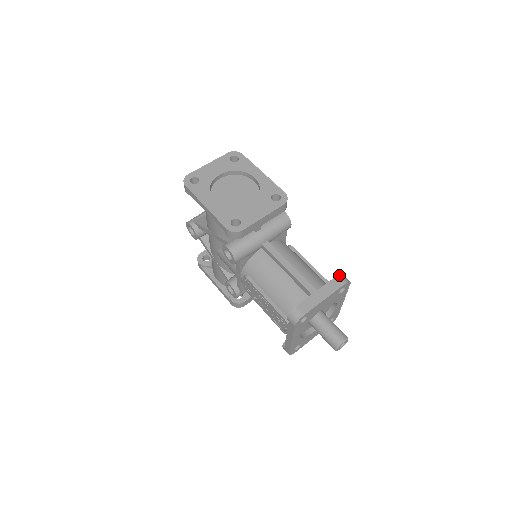
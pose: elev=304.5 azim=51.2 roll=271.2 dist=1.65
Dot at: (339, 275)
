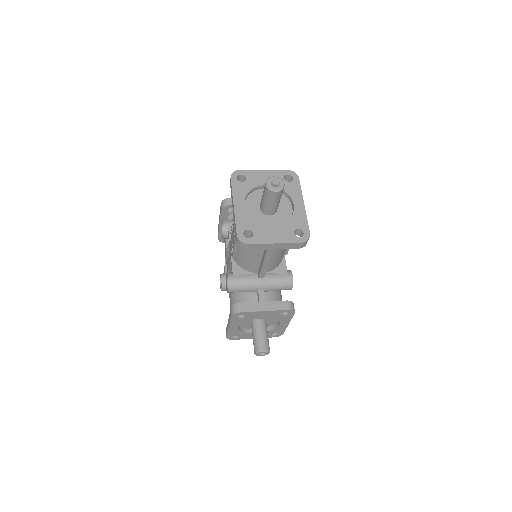
Dot at: occluded
